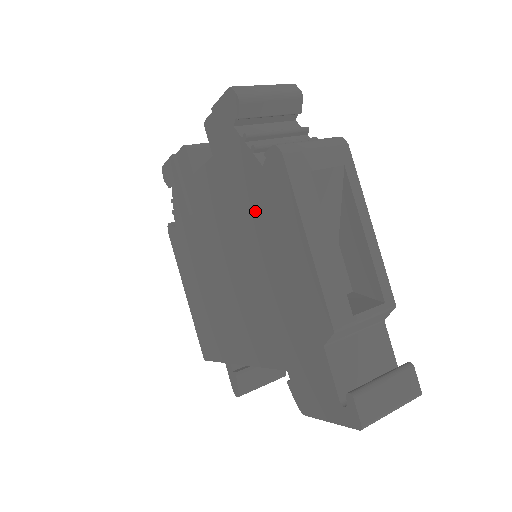
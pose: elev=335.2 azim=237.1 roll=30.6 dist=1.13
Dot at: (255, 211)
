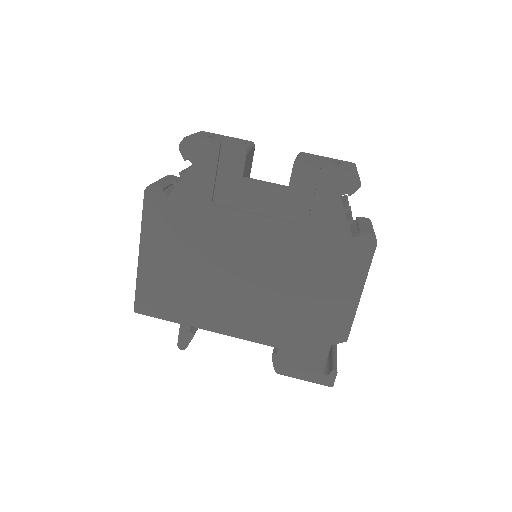
Dot at: (321, 254)
